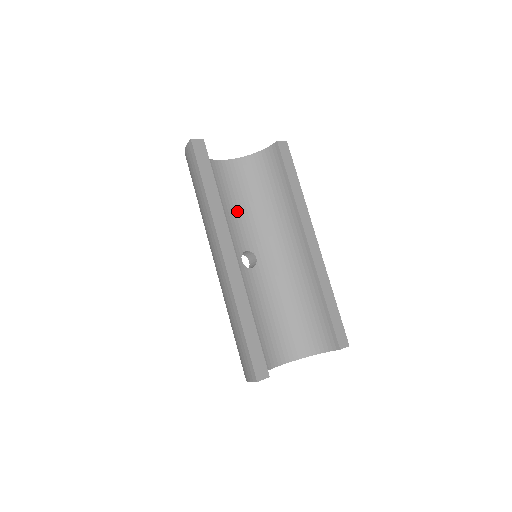
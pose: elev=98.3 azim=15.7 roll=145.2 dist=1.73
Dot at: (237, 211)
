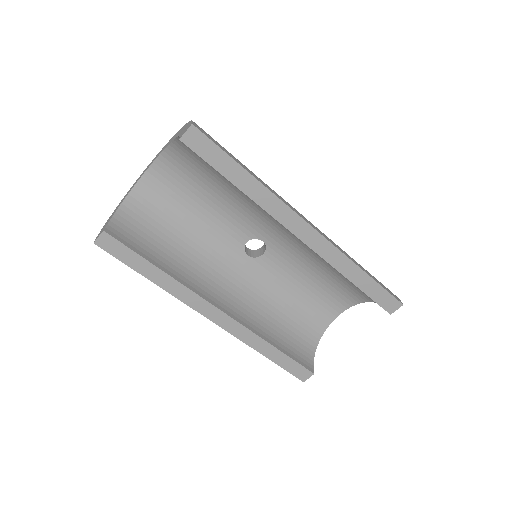
Dot at: (210, 209)
